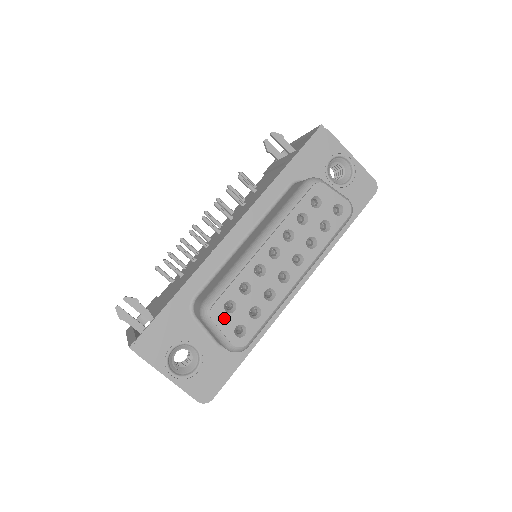
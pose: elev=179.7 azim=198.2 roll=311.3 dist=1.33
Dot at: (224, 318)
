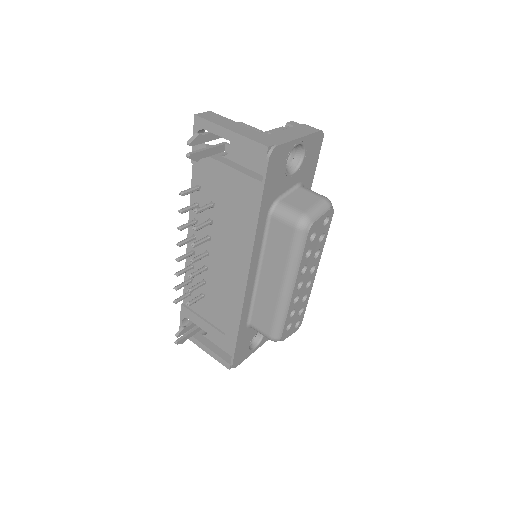
Dot at: (288, 333)
